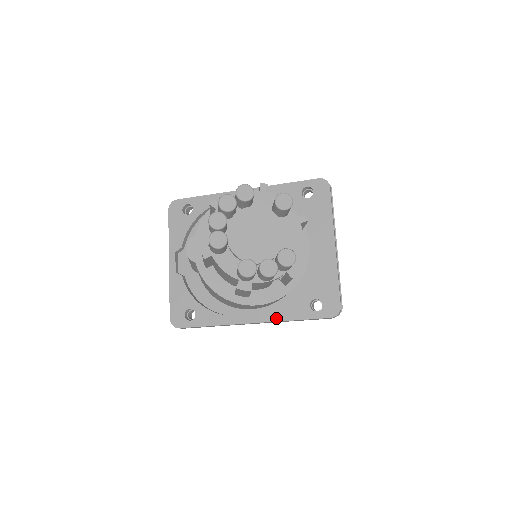
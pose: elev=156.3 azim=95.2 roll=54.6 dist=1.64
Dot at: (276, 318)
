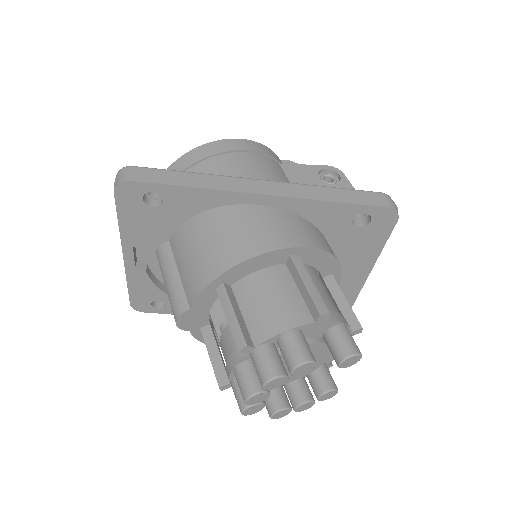
Dot at: occluded
